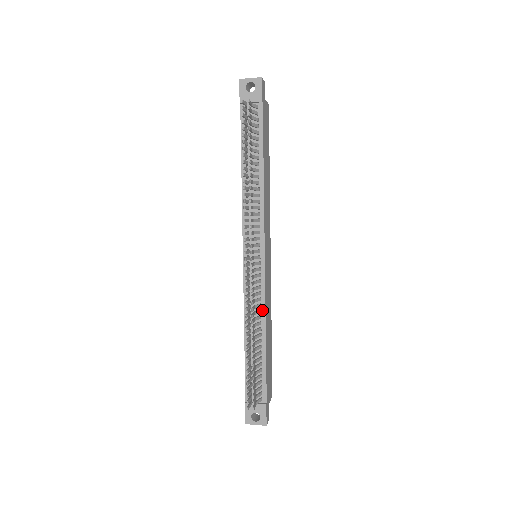
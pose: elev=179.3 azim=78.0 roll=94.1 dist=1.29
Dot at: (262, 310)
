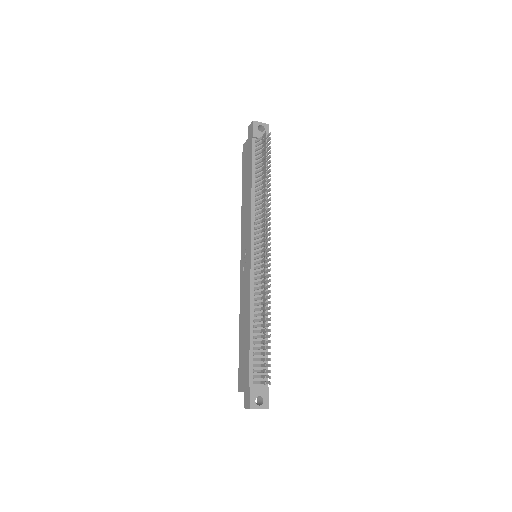
Dot at: occluded
